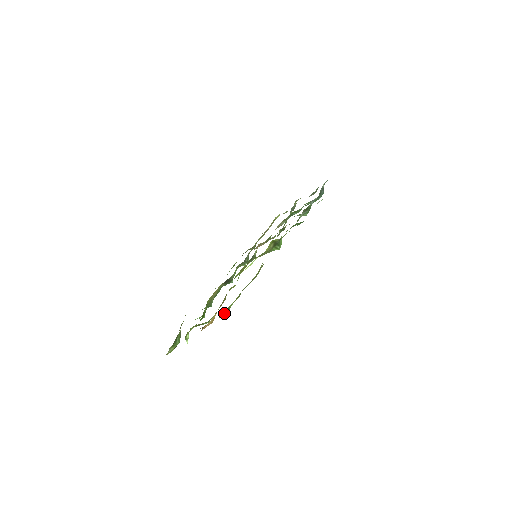
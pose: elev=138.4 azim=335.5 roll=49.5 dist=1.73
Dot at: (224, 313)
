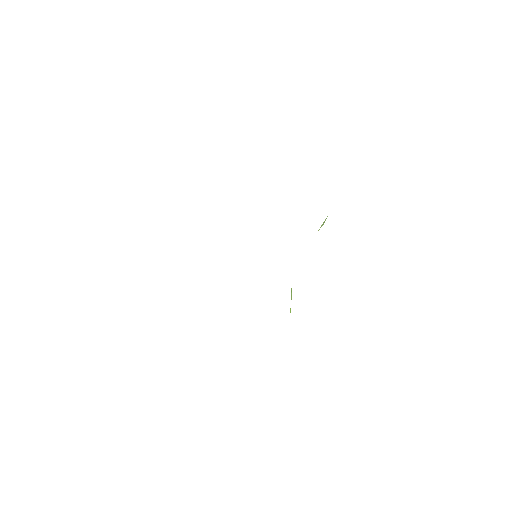
Dot at: occluded
